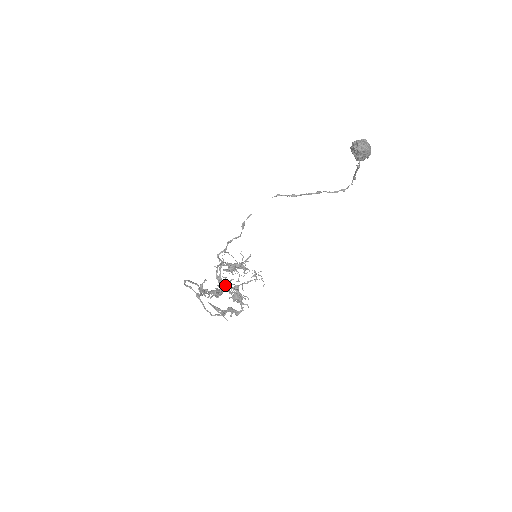
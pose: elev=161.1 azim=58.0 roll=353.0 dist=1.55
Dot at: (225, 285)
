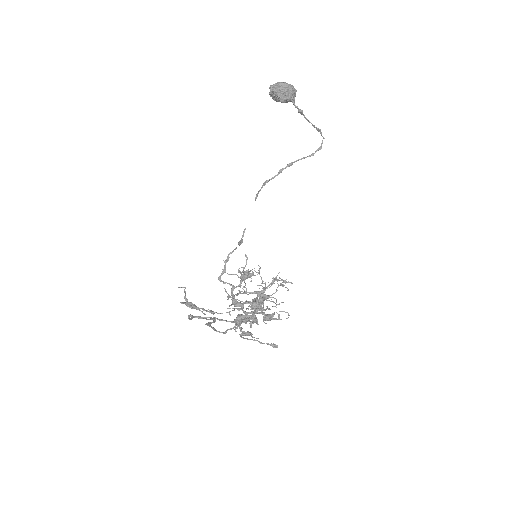
Dot at: (230, 297)
